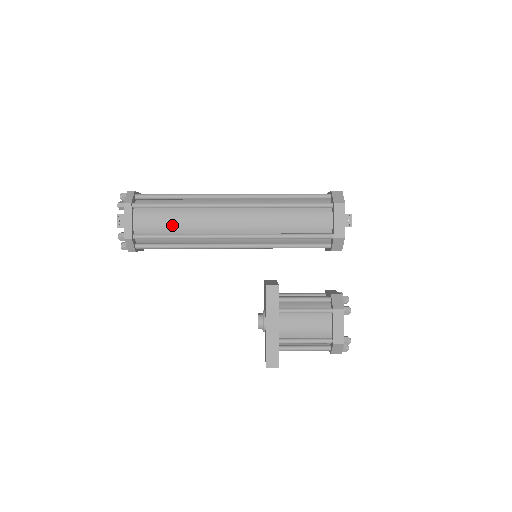
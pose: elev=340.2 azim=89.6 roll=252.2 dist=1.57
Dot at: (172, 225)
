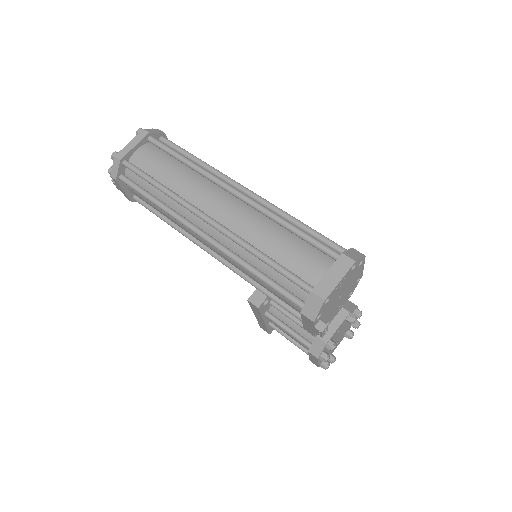
Dot at: (159, 211)
